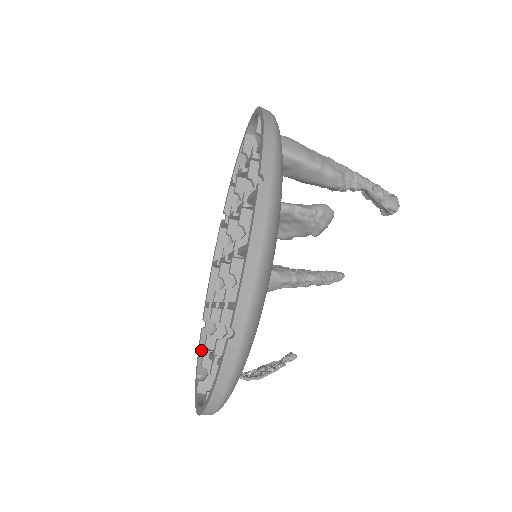
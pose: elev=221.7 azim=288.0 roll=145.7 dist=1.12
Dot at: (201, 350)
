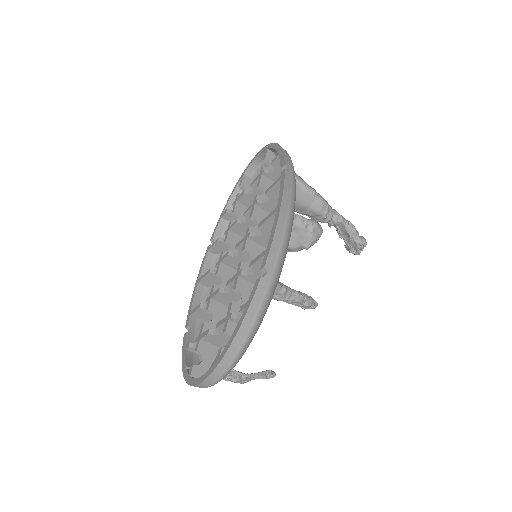
Dot at: (189, 346)
